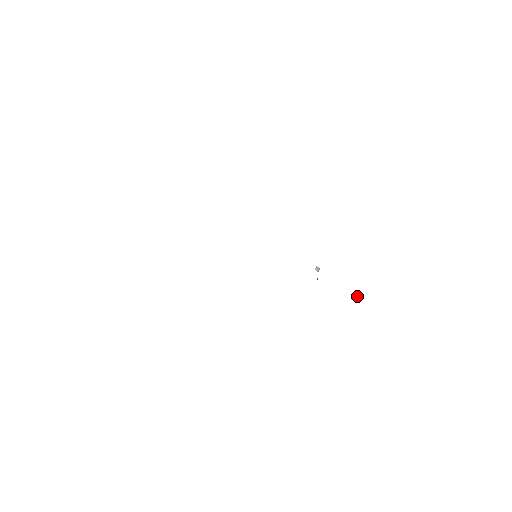
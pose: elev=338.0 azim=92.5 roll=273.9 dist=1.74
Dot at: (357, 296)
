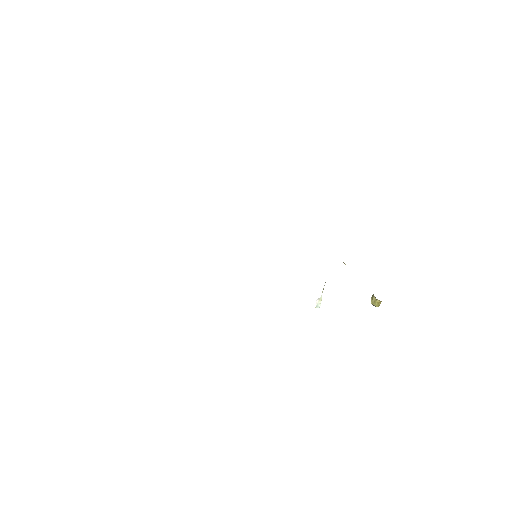
Dot at: (372, 299)
